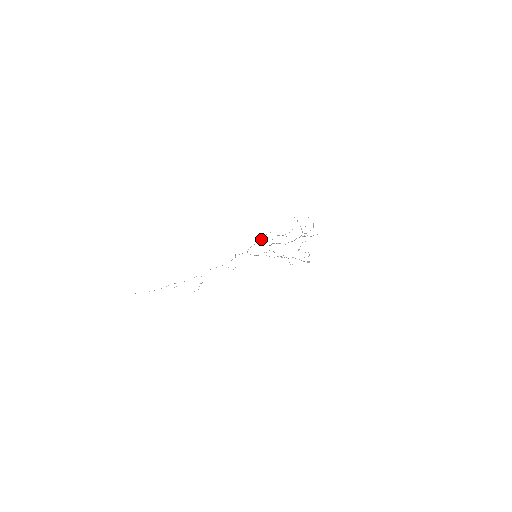
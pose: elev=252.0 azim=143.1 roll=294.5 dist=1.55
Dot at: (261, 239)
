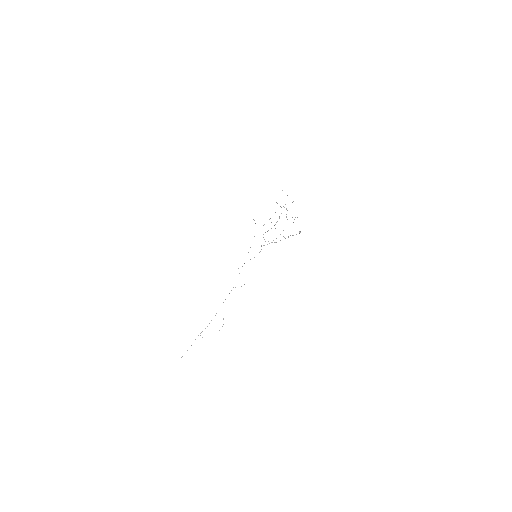
Dot at: occluded
